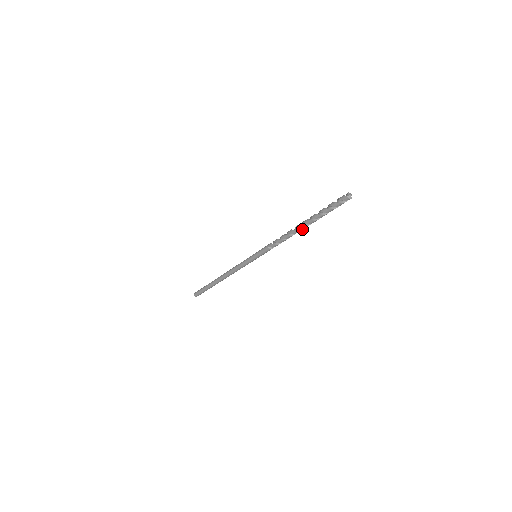
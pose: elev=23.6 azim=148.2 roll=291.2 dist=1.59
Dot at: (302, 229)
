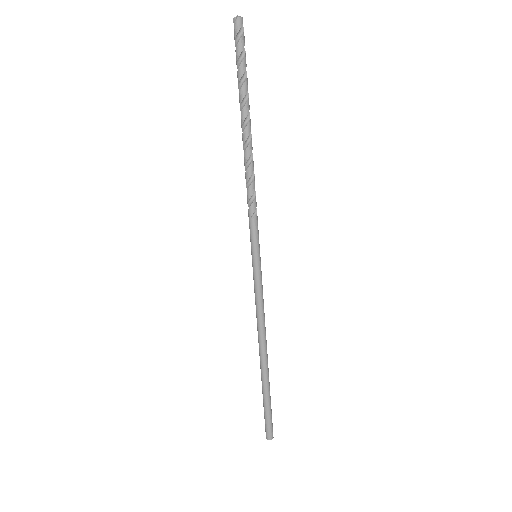
Dot at: (250, 135)
